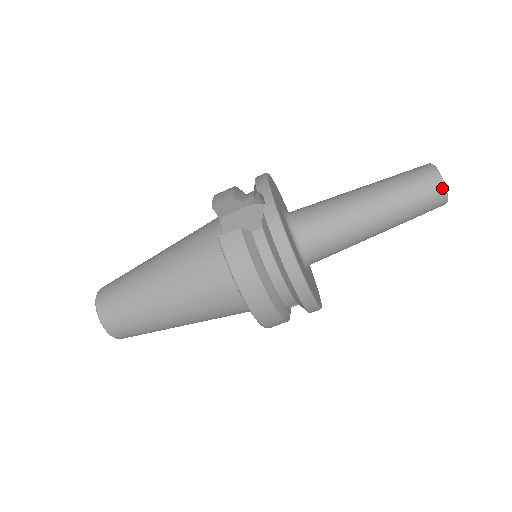
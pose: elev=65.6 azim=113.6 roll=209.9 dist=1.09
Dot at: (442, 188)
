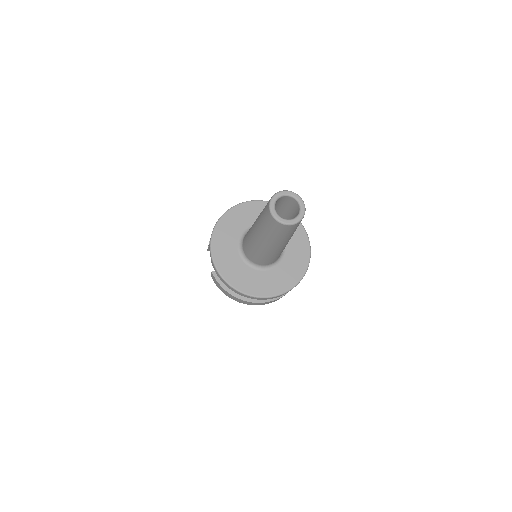
Dot at: (278, 223)
